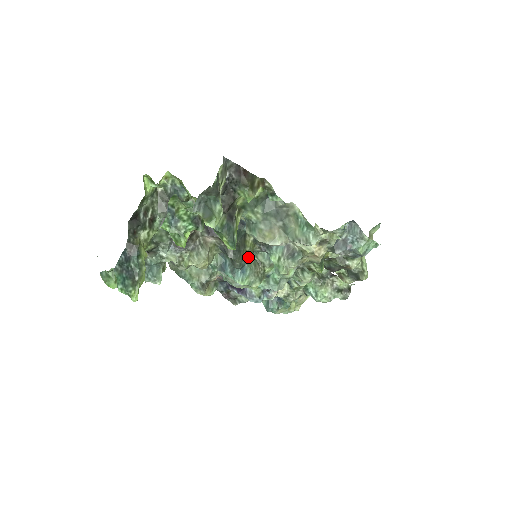
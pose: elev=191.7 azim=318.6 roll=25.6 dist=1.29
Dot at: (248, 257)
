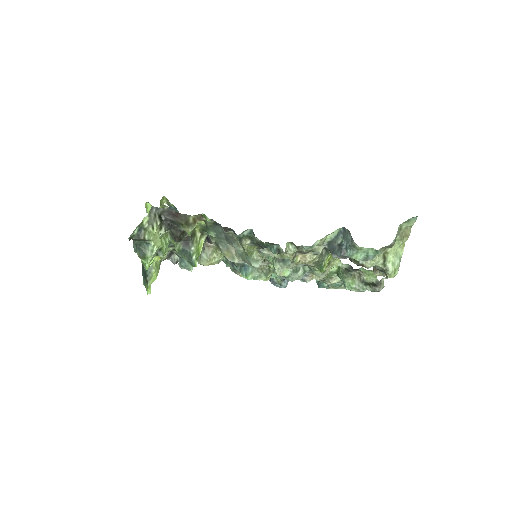
Dot at: occluded
